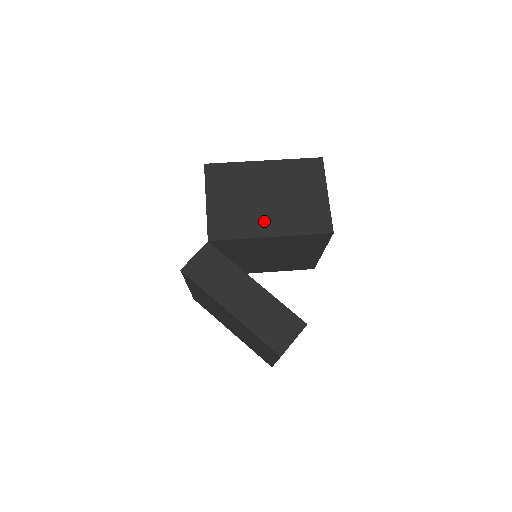
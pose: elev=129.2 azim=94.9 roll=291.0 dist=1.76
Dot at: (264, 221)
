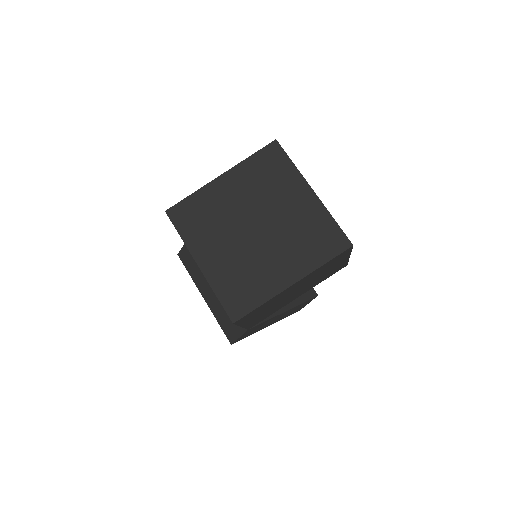
Dot at: (292, 298)
